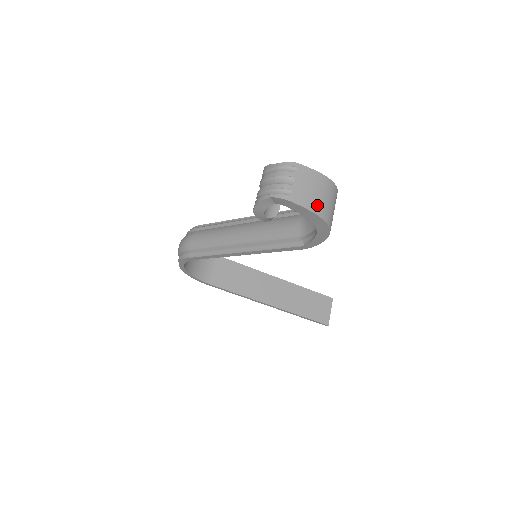
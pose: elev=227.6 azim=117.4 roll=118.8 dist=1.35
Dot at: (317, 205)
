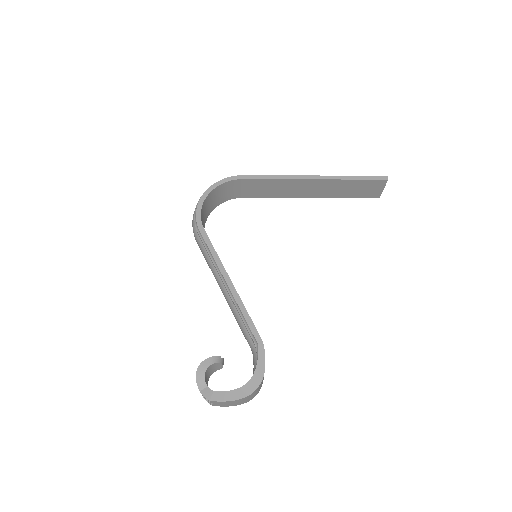
Dot at: (237, 404)
